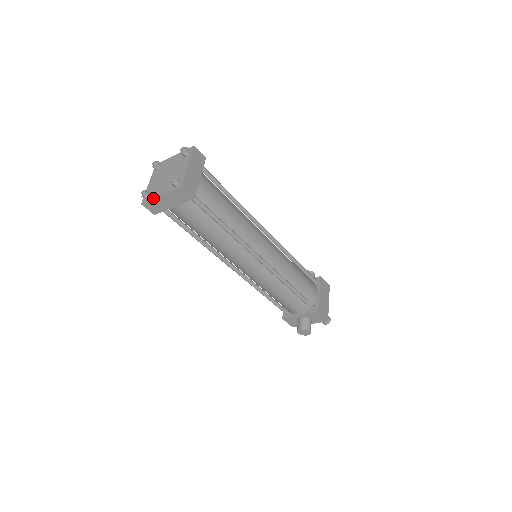
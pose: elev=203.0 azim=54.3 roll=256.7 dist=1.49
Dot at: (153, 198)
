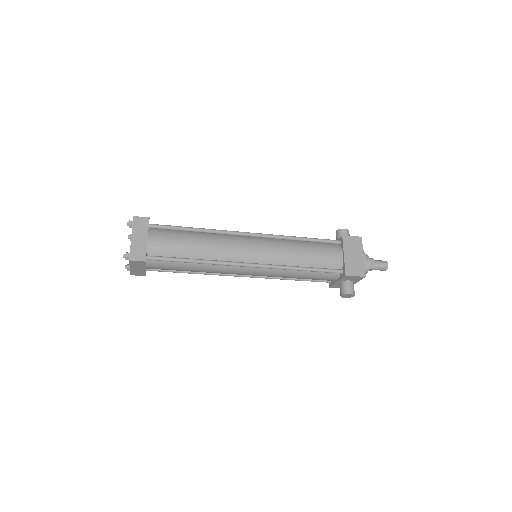
Dot at: (130, 270)
